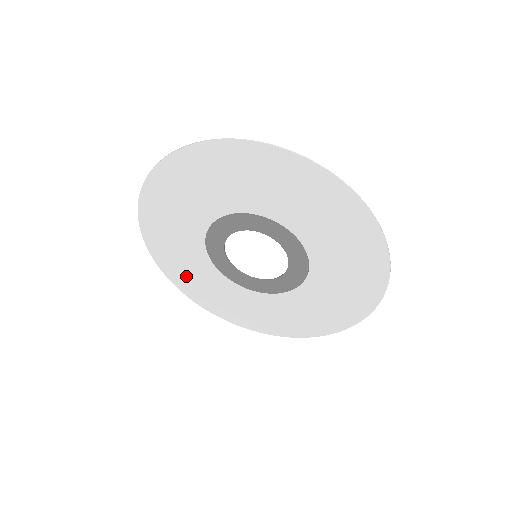
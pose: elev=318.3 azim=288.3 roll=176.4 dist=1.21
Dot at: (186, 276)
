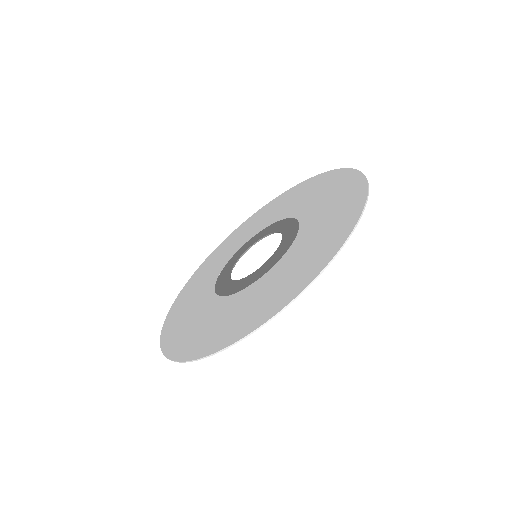
Dot at: occluded
